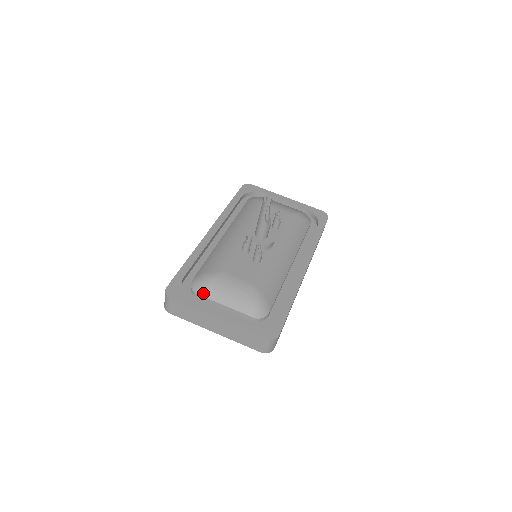
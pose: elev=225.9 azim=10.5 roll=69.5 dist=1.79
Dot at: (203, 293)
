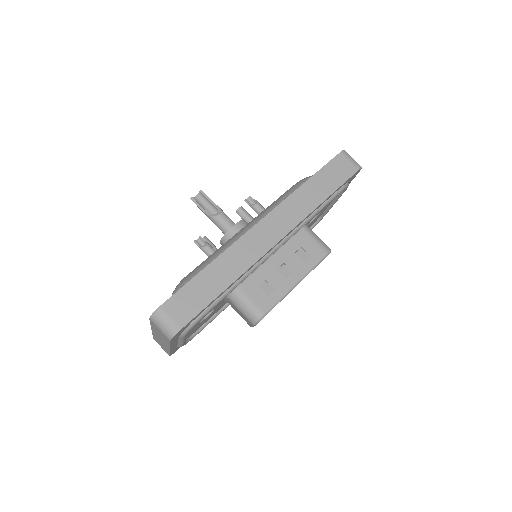
Dot at: occluded
